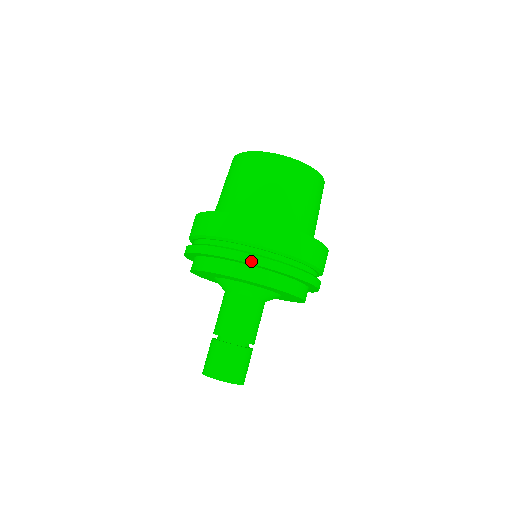
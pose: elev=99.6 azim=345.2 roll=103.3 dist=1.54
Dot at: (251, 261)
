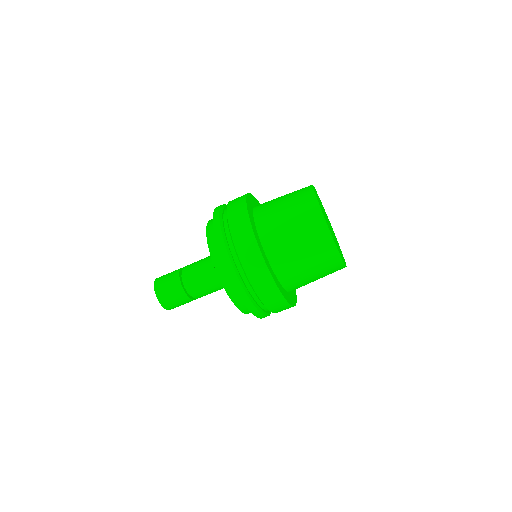
Dot at: (219, 242)
